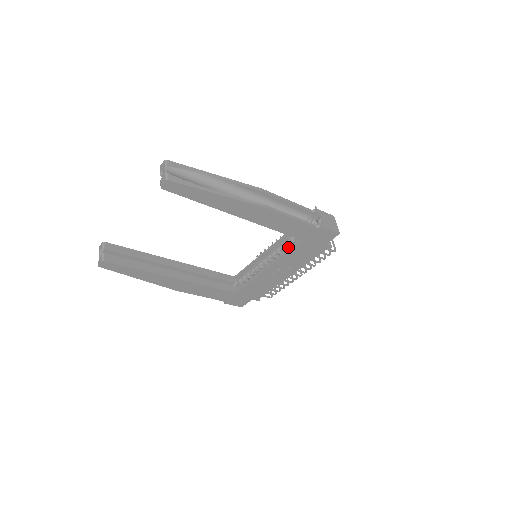
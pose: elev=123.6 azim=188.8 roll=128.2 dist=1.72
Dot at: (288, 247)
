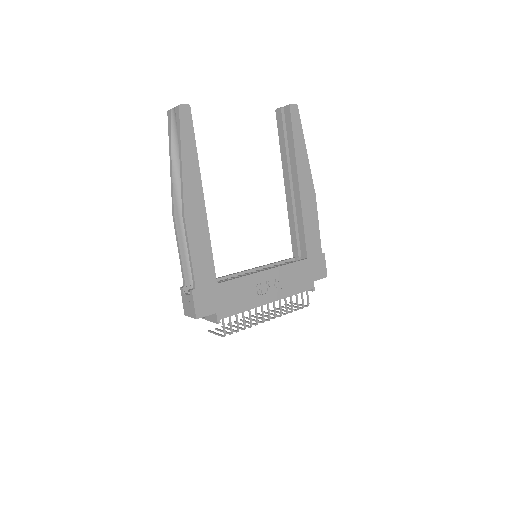
Dot at: occluded
